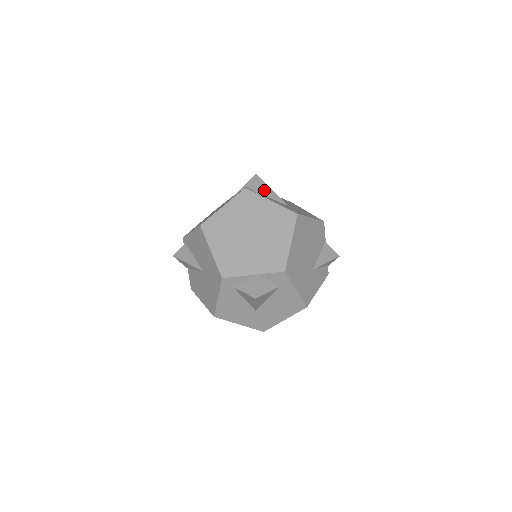
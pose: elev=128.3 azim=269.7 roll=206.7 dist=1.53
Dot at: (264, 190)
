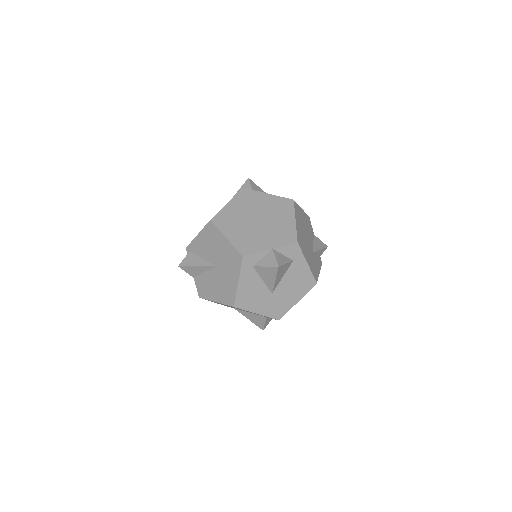
Dot at: (258, 190)
